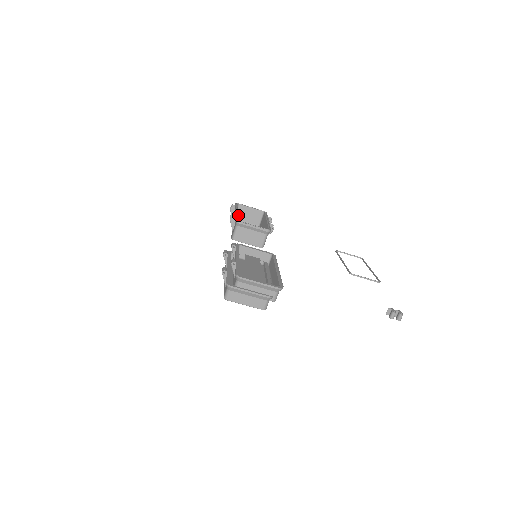
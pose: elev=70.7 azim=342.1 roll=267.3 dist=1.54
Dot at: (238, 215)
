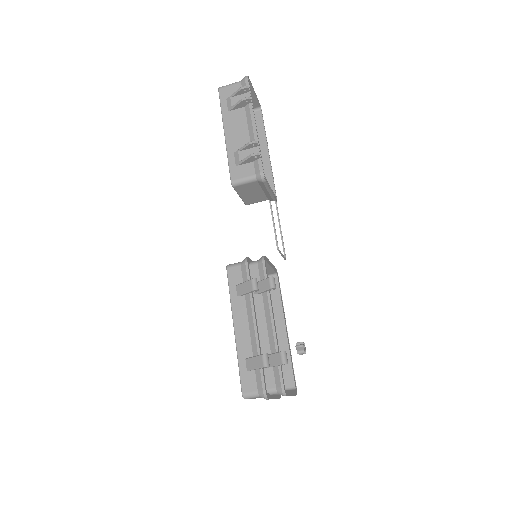
Dot at: occluded
